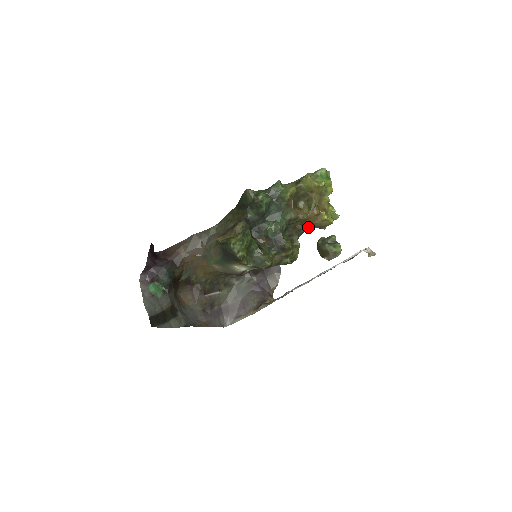
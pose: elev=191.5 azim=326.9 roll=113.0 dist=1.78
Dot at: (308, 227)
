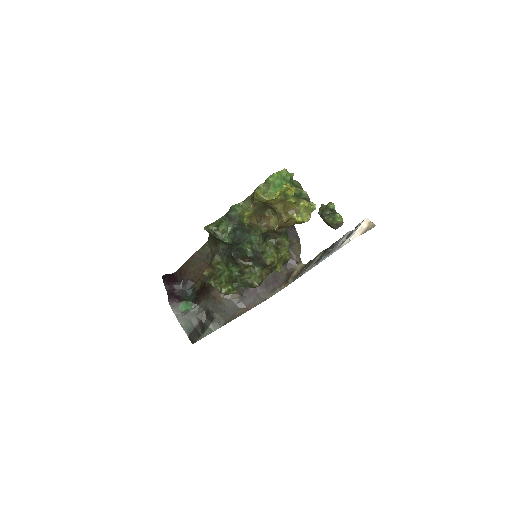
Dot at: (288, 226)
